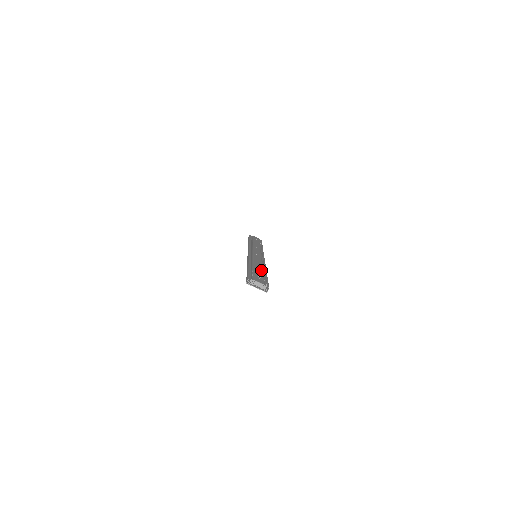
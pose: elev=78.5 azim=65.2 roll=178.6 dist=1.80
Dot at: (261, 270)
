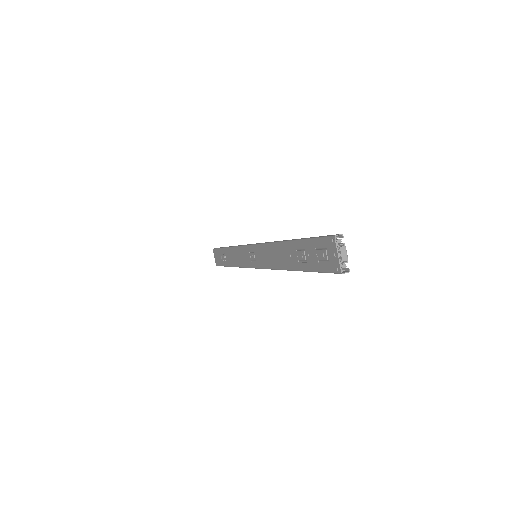
Dot at: occluded
